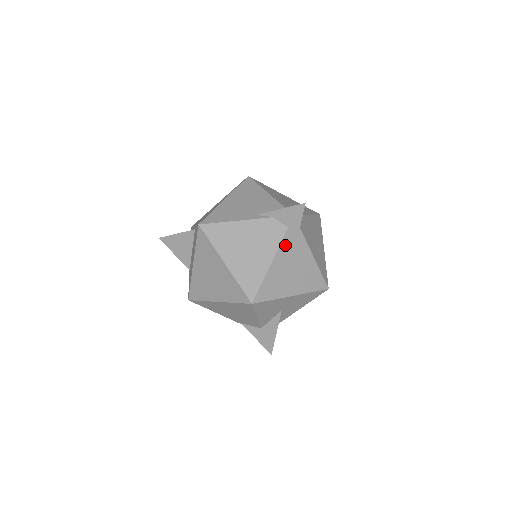
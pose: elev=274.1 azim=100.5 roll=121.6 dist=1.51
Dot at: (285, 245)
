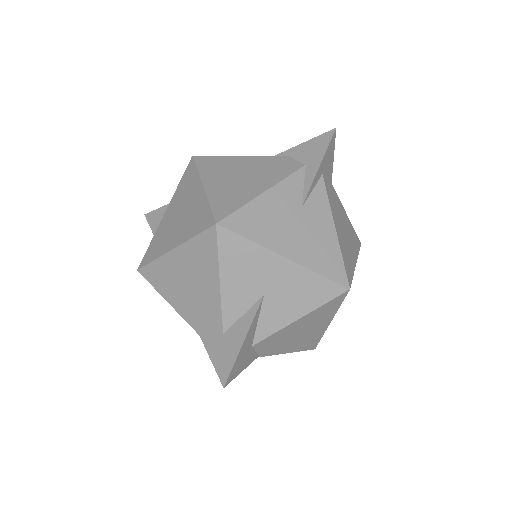
Dot at: (295, 182)
